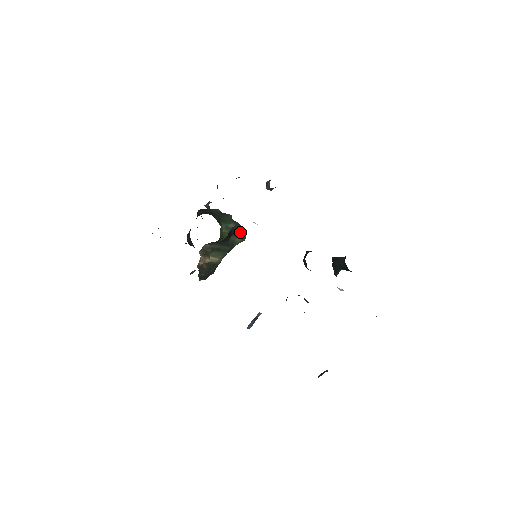
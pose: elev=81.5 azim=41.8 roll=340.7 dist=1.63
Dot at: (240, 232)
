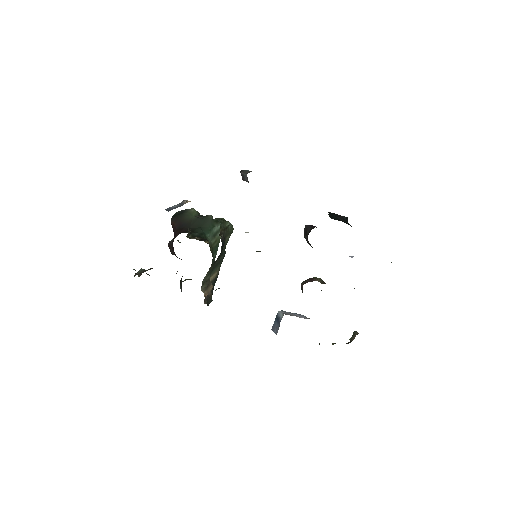
Dot at: (227, 230)
